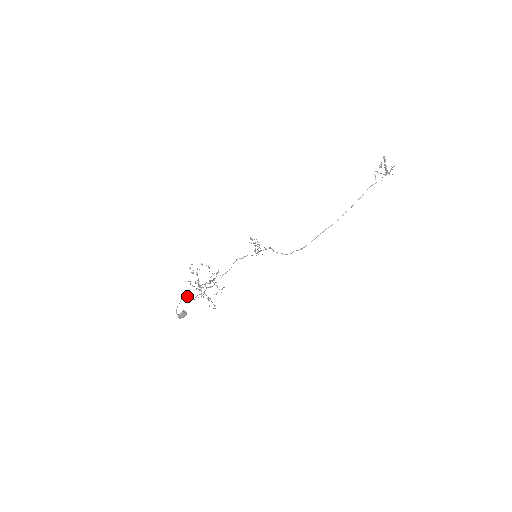
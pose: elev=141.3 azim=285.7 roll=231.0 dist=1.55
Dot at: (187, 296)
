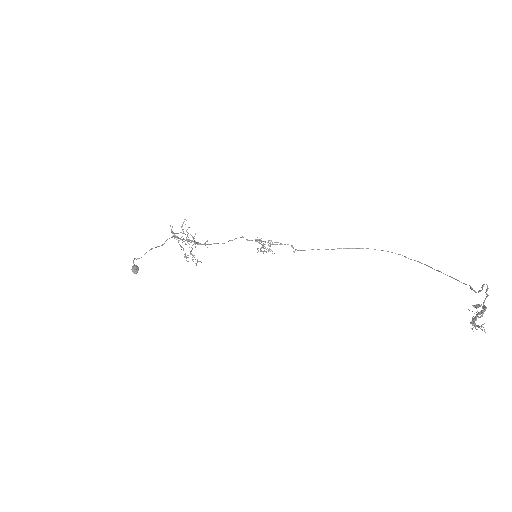
Dot at: (165, 241)
